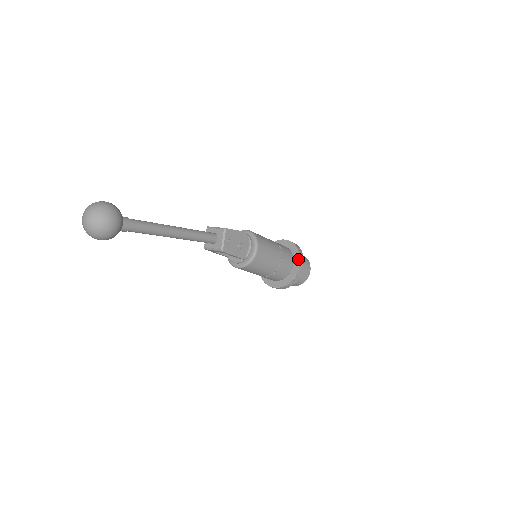
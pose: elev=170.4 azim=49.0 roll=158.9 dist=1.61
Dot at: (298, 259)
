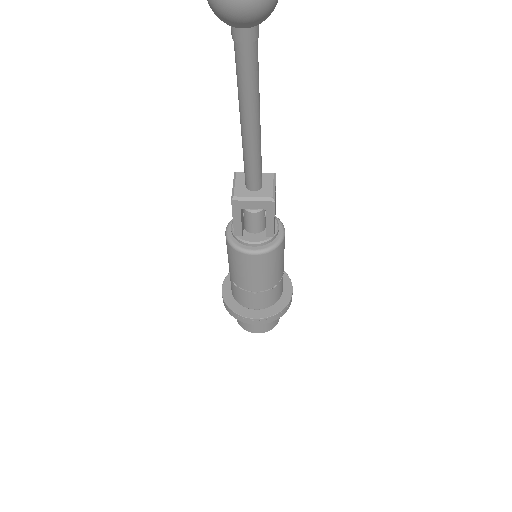
Dot at: (288, 281)
